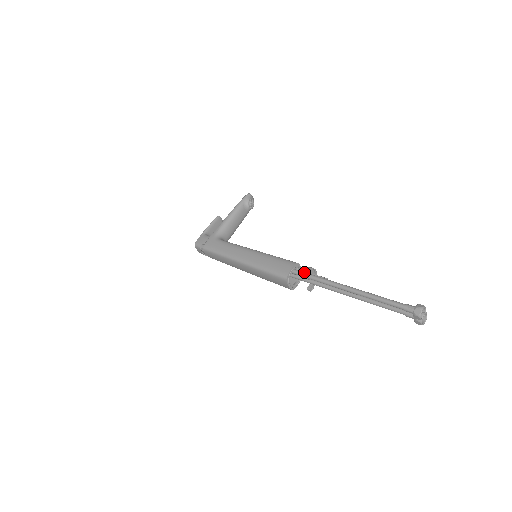
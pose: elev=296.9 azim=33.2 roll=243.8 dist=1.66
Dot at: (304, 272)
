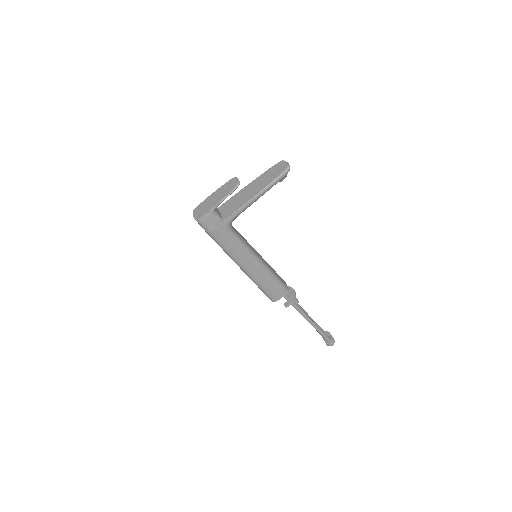
Dot at: occluded
